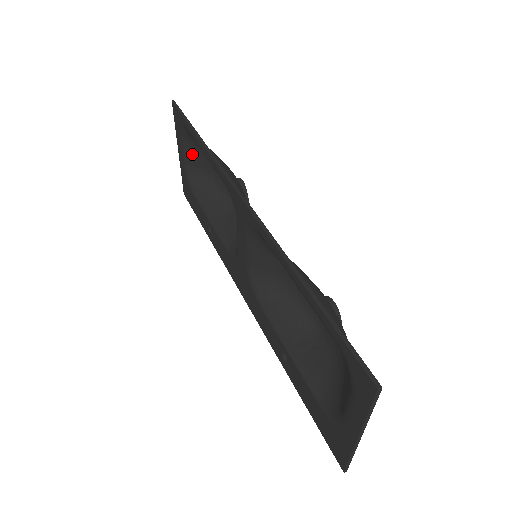
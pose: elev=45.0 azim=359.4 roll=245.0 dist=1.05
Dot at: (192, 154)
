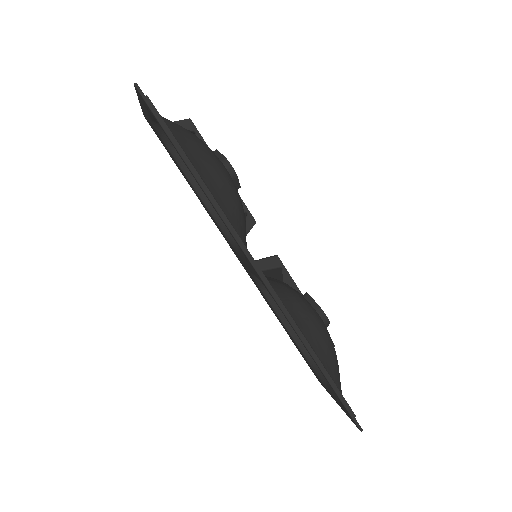
Dot at: occluded
